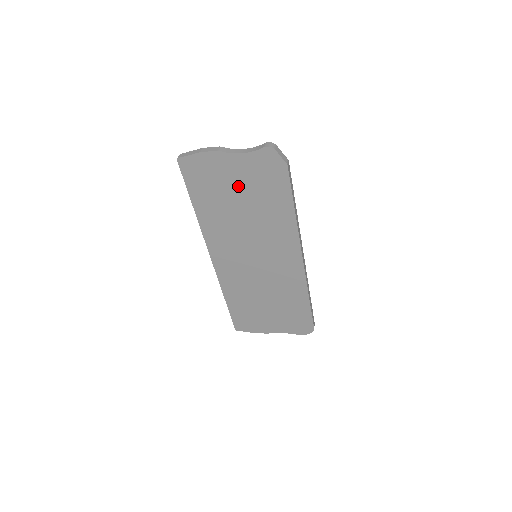
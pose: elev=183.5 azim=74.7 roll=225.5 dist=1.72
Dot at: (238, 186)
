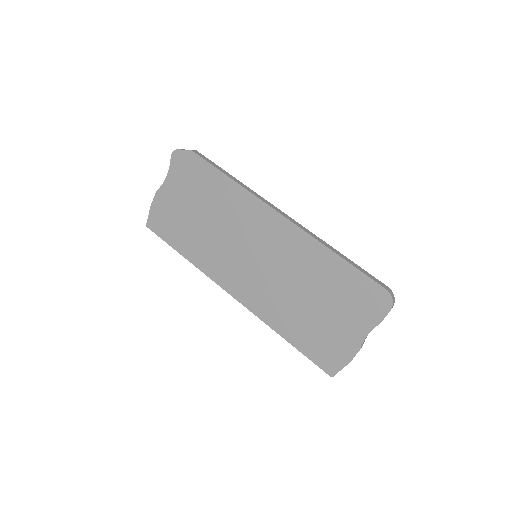
Dot at: (186, 203)
